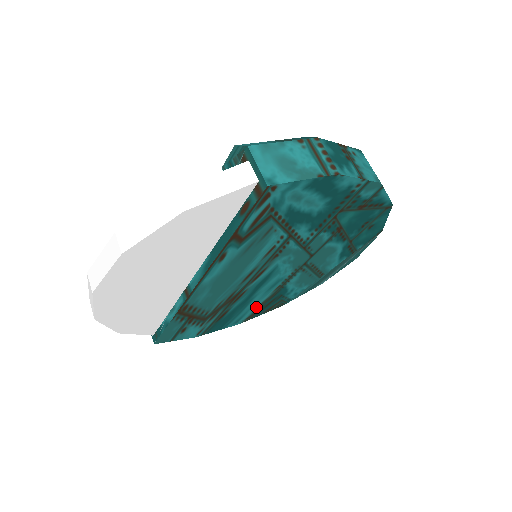
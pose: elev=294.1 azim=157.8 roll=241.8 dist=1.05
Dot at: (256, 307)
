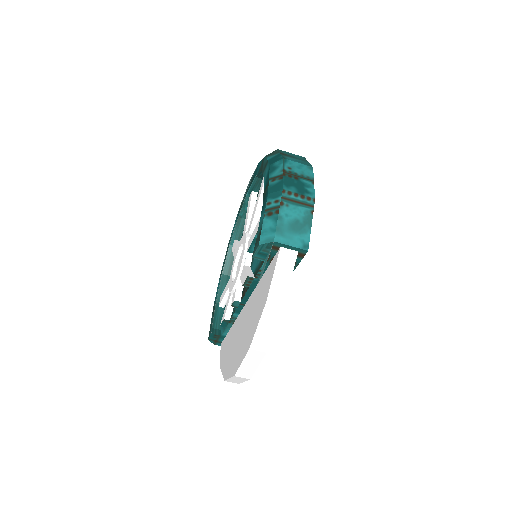
Dot at: occluded
